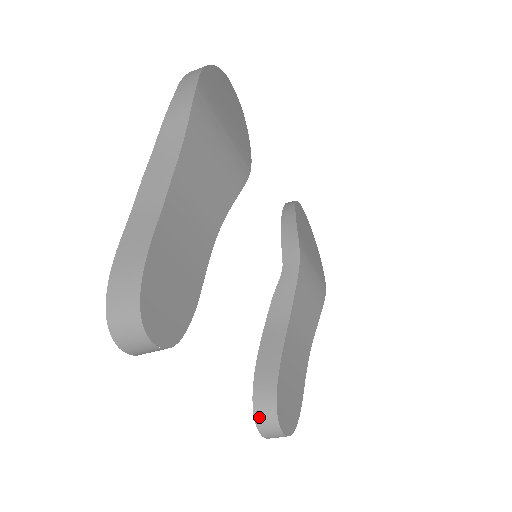
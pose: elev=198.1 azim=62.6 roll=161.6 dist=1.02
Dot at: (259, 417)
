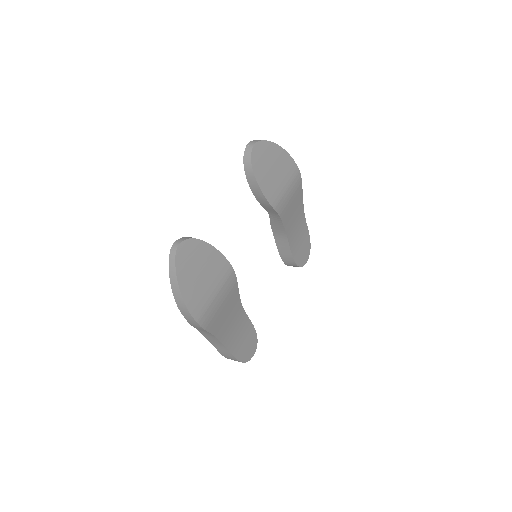
Dot at: occluded
